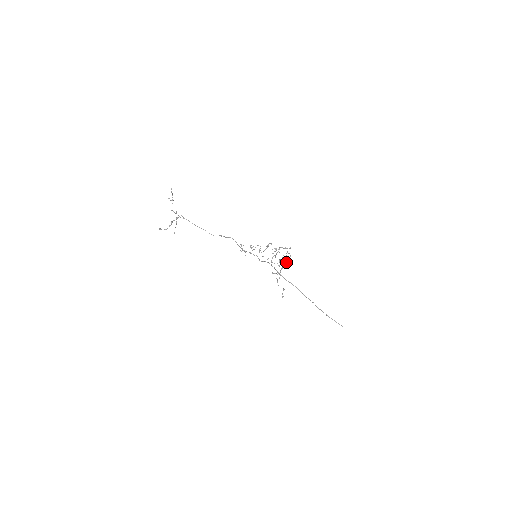
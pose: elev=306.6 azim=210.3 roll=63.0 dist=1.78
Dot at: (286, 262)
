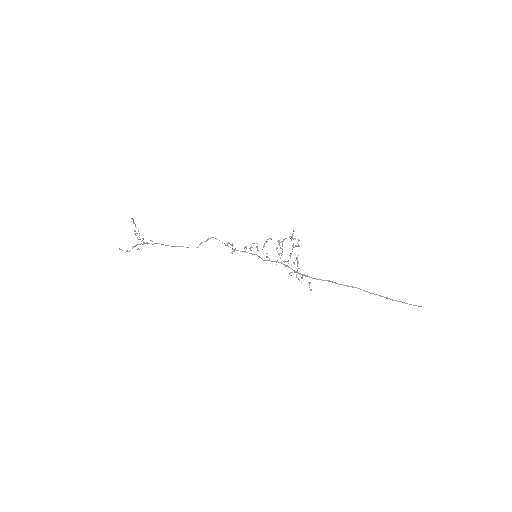
Dot at: occluded
